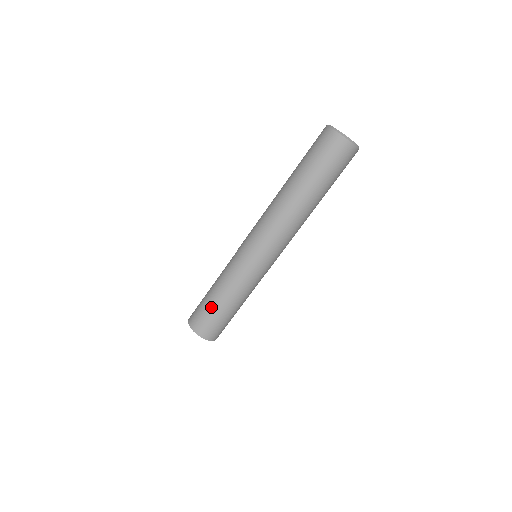
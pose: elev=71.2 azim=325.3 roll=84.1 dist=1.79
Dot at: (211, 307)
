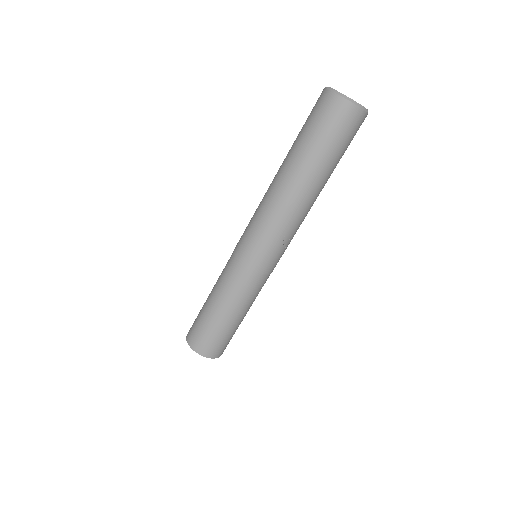
Dot at: (202, 308)
